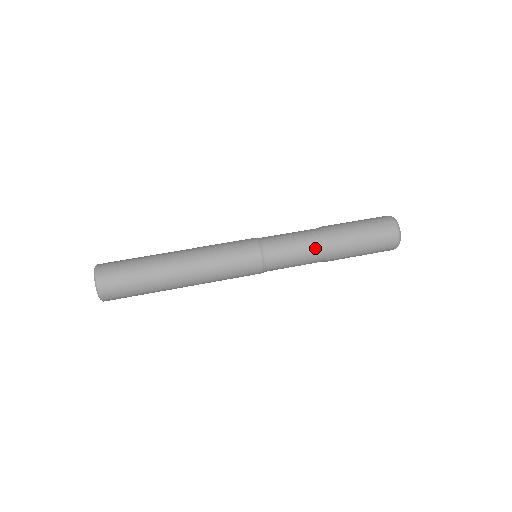
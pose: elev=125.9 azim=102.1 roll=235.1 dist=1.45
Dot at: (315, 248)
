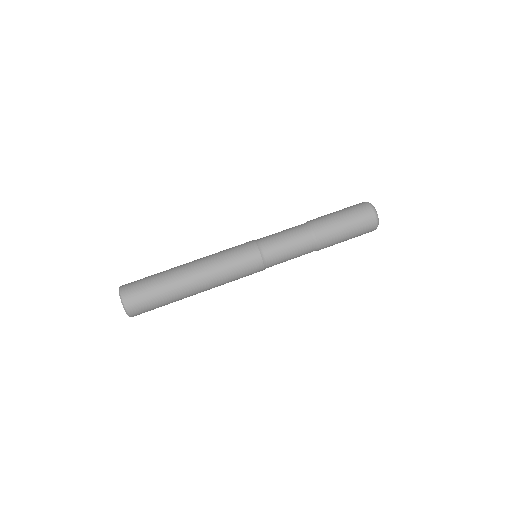
Dot at: (308, 248)
